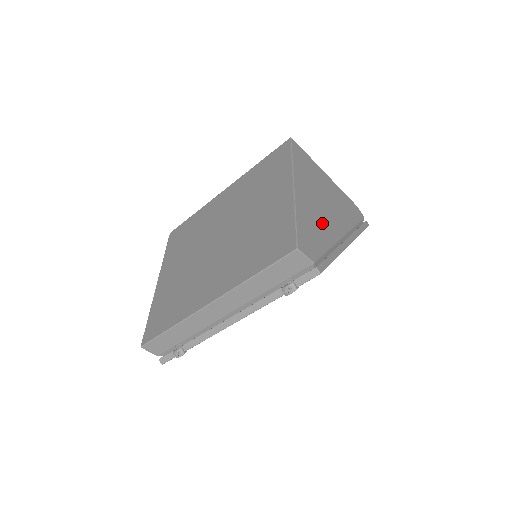
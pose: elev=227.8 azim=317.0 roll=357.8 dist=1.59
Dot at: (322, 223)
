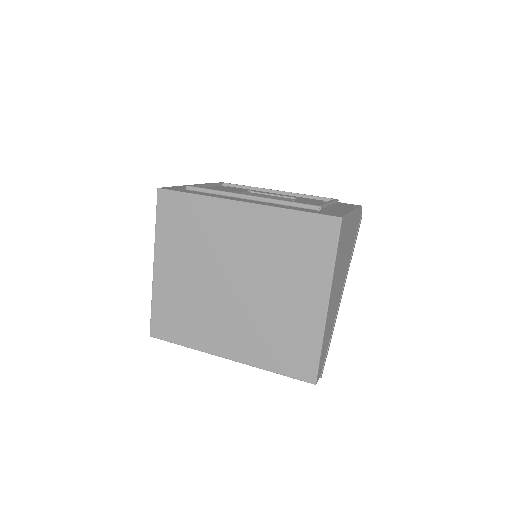
Dot at: (334, 312)
